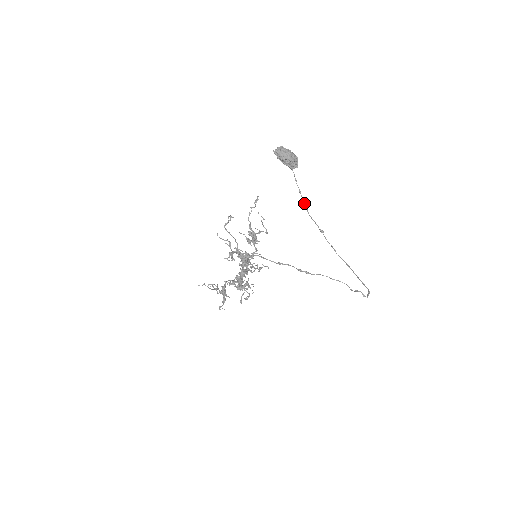
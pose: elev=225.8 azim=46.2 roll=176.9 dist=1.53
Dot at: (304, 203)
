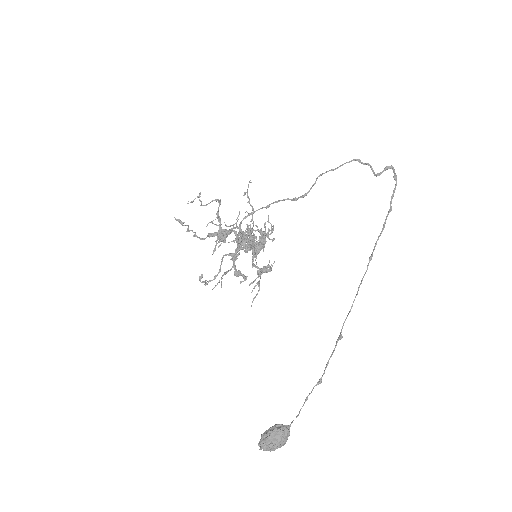
Dot at: occluded
